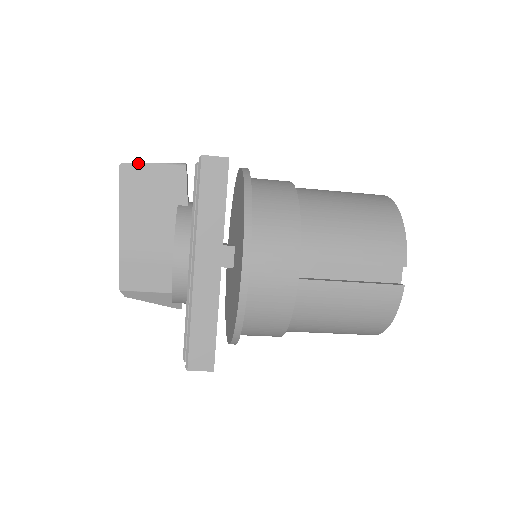
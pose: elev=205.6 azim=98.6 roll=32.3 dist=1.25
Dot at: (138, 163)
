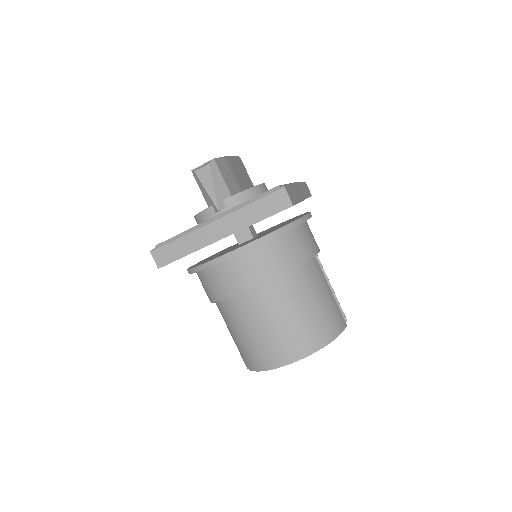
Dot at: occluded
